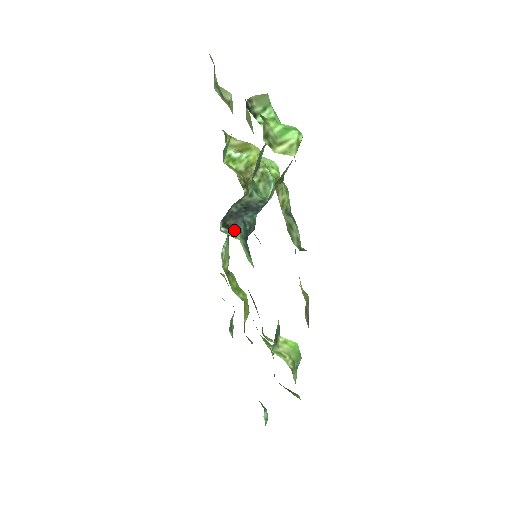
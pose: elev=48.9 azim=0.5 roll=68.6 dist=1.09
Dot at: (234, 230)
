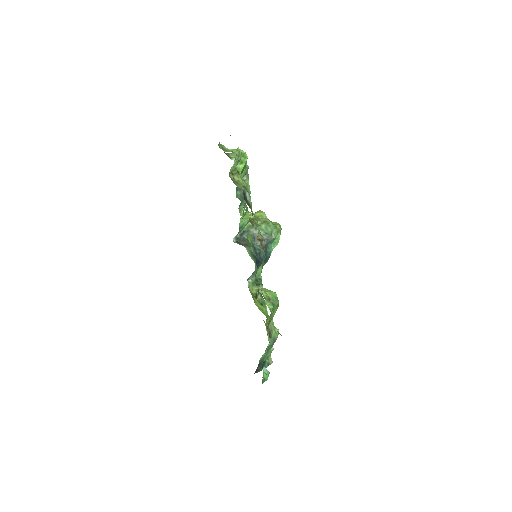
Dot at: (245, 246)
